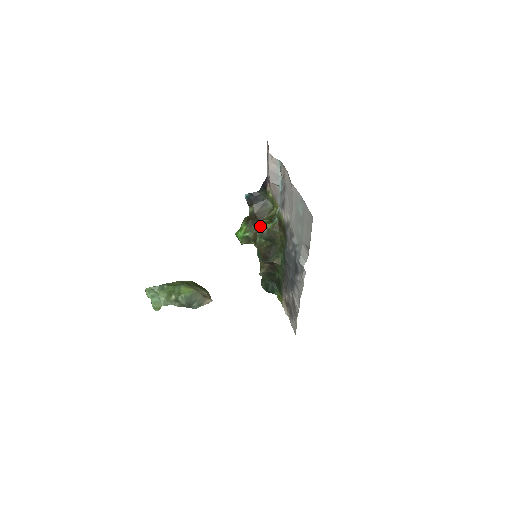
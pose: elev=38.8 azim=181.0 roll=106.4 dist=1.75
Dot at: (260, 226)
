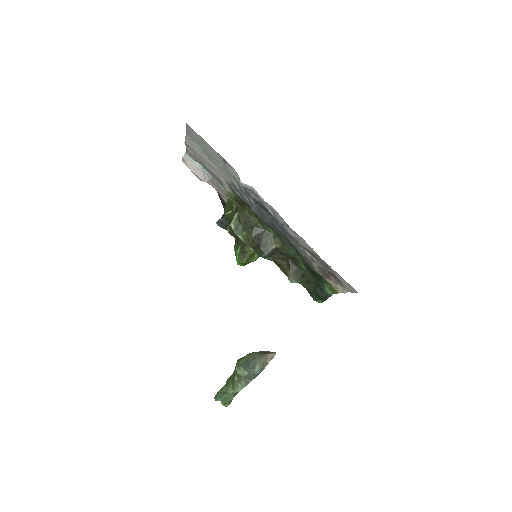
Dot at: (229, 223)
